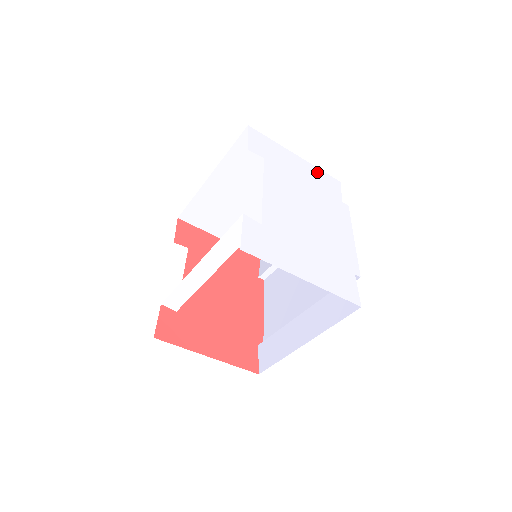
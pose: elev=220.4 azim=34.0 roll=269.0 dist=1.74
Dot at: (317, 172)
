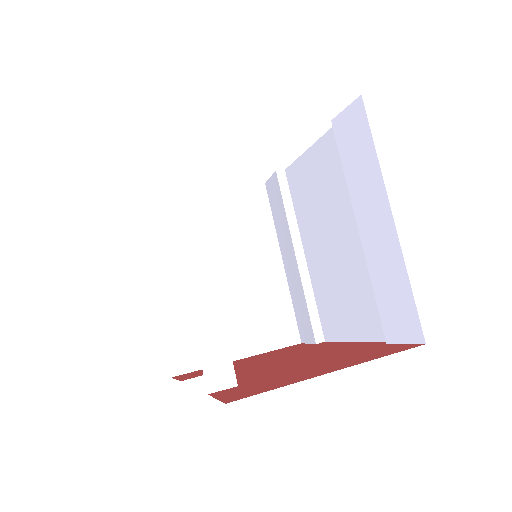
Dot at: occluded
